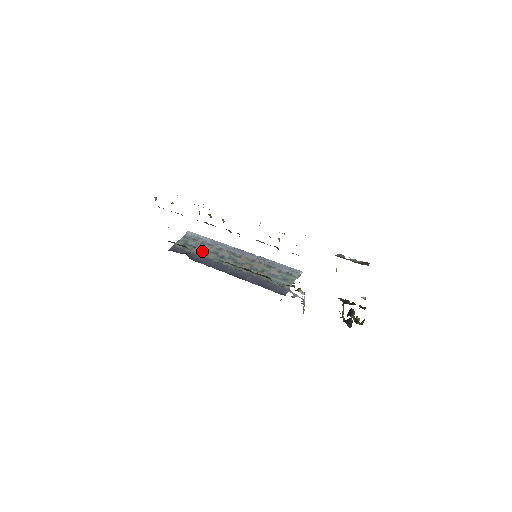
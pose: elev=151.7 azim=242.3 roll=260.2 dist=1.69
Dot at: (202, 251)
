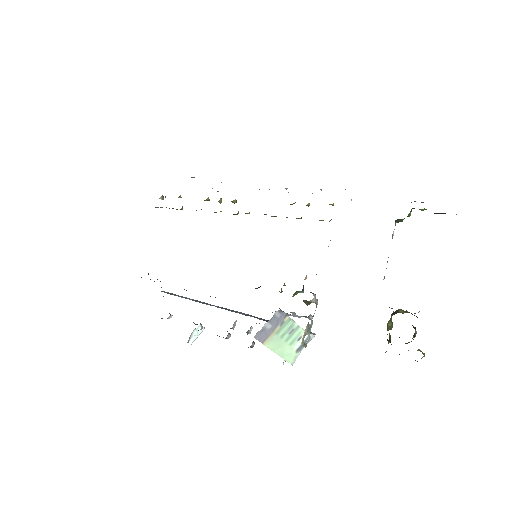
Dot at: occluded
